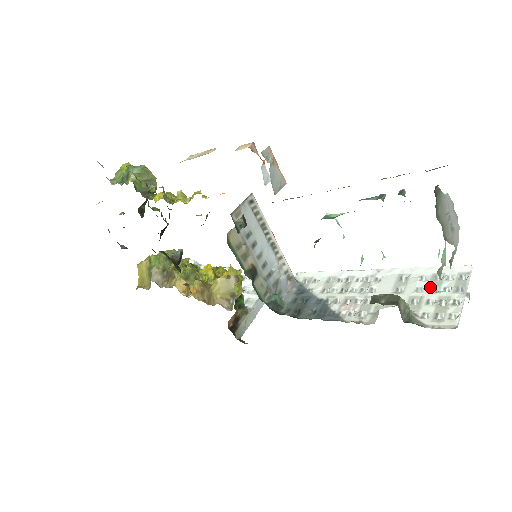
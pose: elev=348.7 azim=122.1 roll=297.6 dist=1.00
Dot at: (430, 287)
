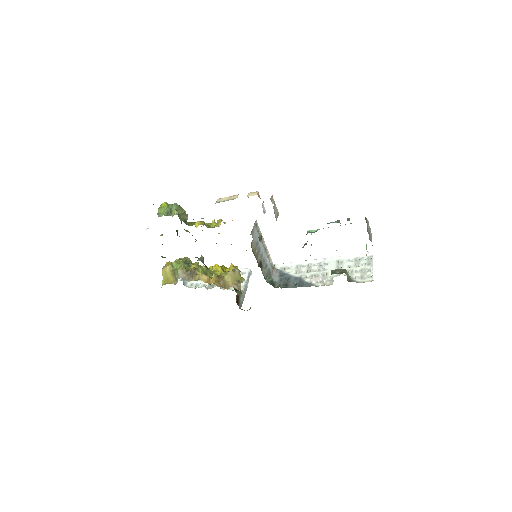
Dot at: (355, 264)
